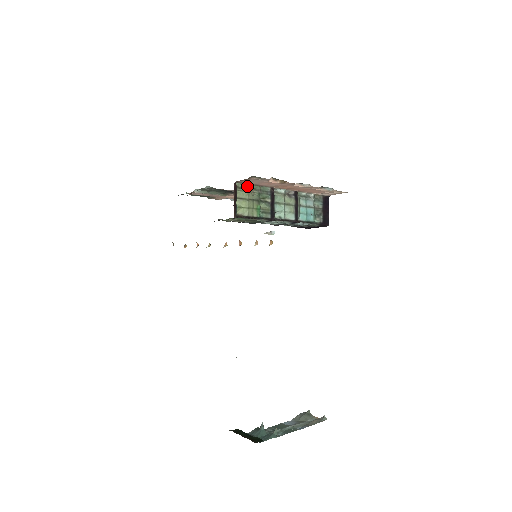
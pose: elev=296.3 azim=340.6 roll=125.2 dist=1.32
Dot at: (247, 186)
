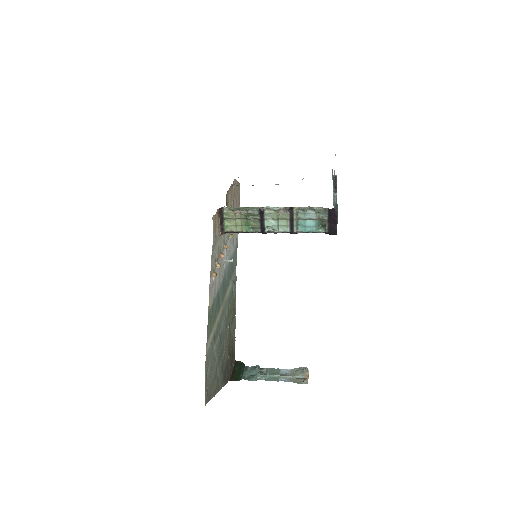
Dot at: (233, 208)
